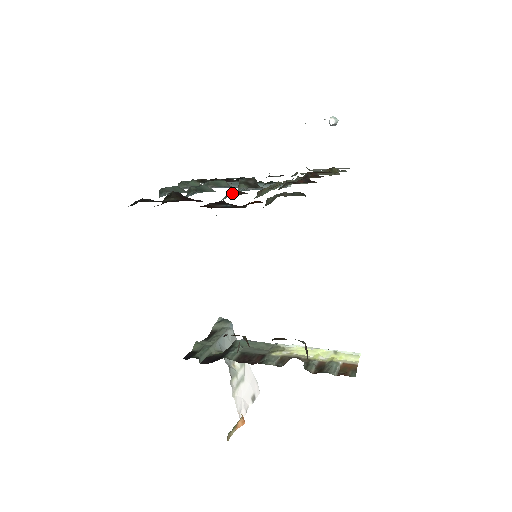
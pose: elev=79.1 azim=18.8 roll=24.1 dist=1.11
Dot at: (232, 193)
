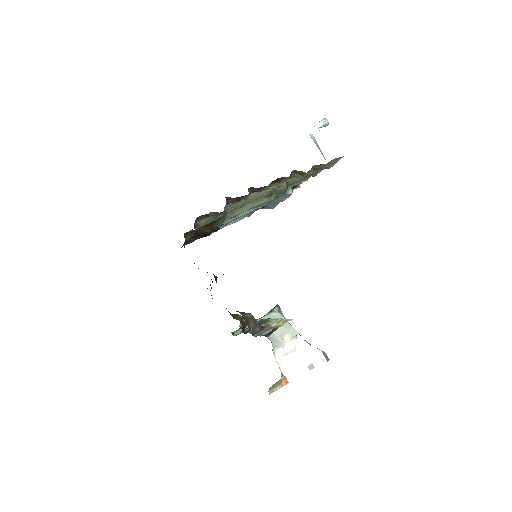
Dot at: occluded
